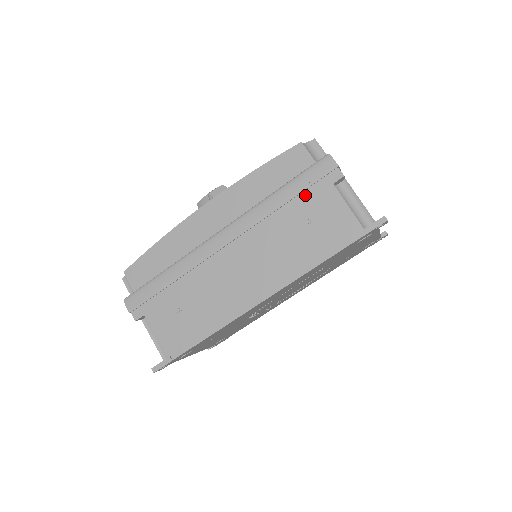
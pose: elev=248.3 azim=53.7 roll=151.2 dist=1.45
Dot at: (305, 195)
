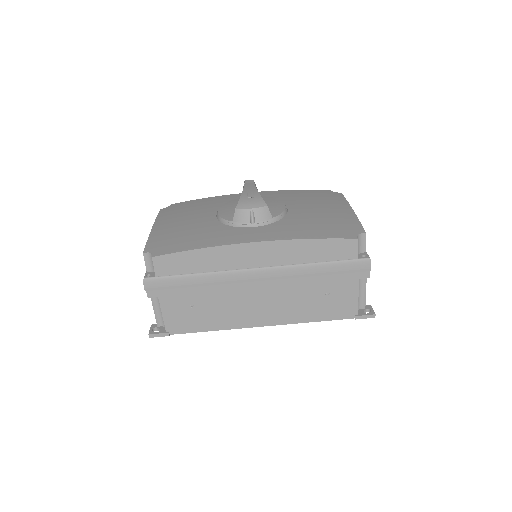
Dot at: (336, 277)
